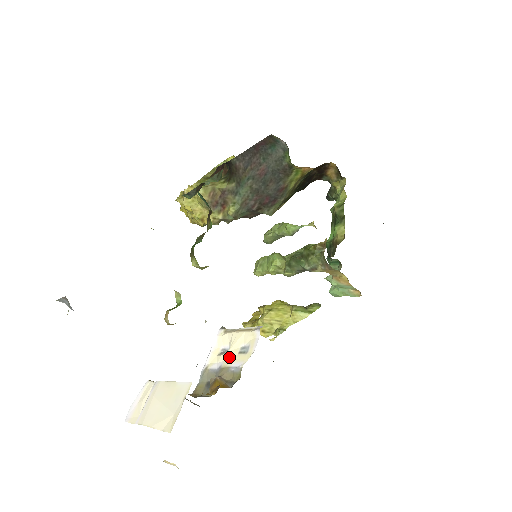
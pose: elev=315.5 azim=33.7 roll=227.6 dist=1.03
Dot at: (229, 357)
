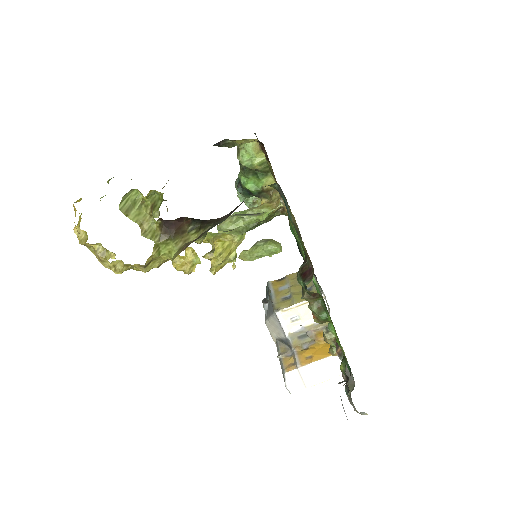
Dot at: (306, 320)
